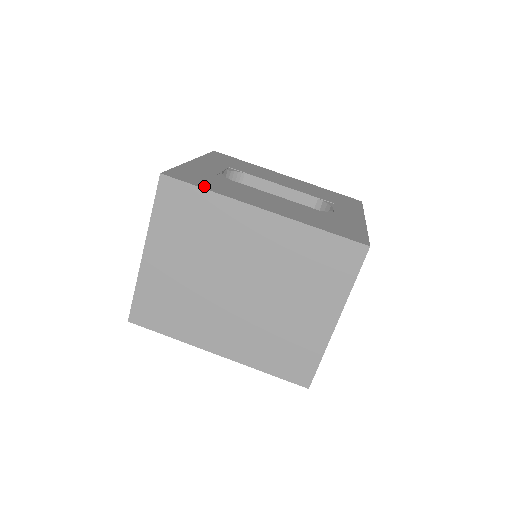
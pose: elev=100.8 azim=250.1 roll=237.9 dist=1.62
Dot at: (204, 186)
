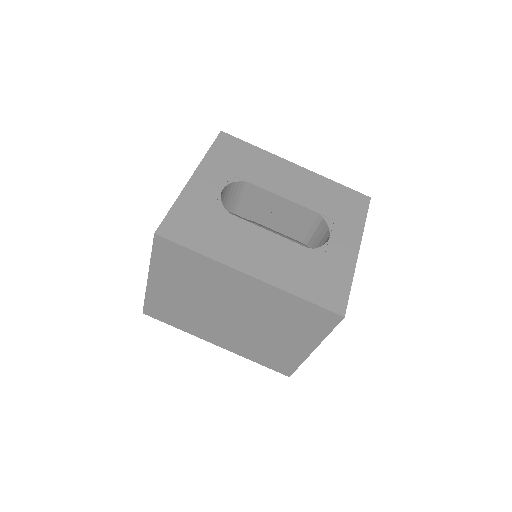
Dot at: (196, 245)
